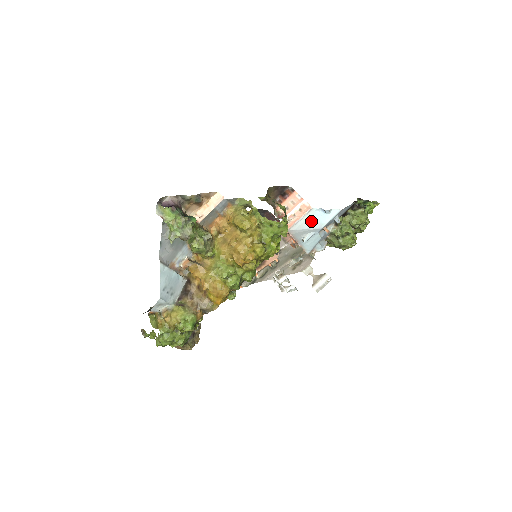
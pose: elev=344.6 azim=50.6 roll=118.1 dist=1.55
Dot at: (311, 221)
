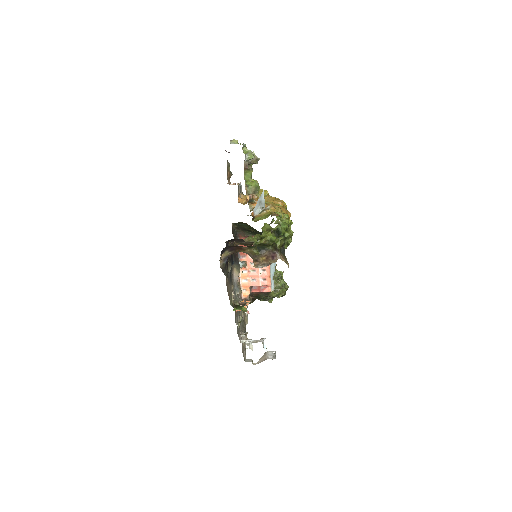
Dot at: occluded
